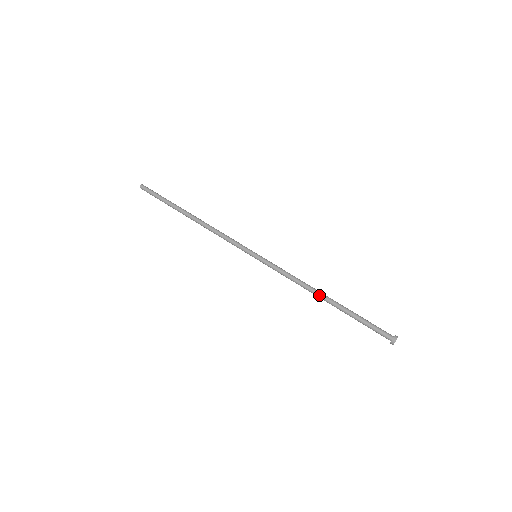
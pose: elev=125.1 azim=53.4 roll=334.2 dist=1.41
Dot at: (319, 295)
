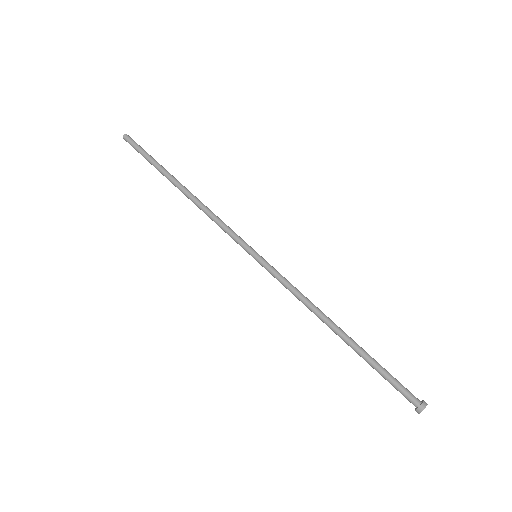
Dot at: (329, 326)
